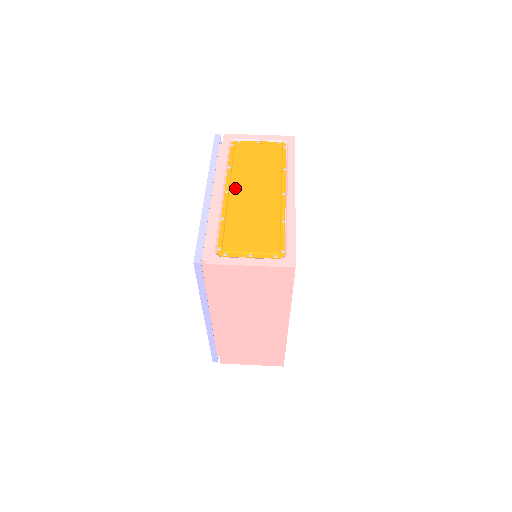
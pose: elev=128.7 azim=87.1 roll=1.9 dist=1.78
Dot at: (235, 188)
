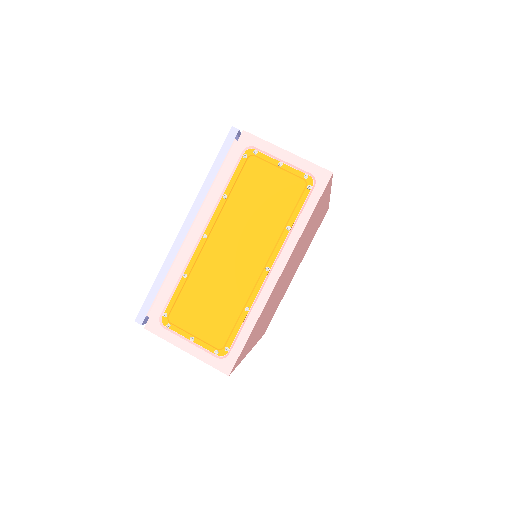
Dot at: (216, 236)
